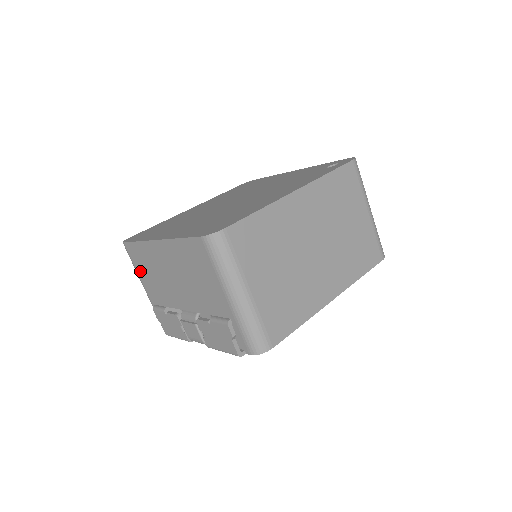
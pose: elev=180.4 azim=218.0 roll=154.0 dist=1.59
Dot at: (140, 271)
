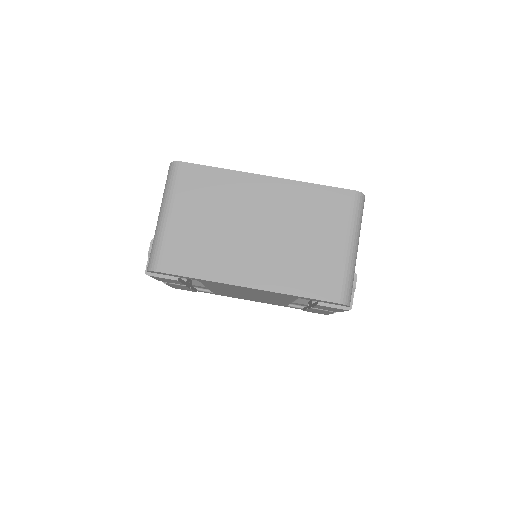
Dot at: occluded
